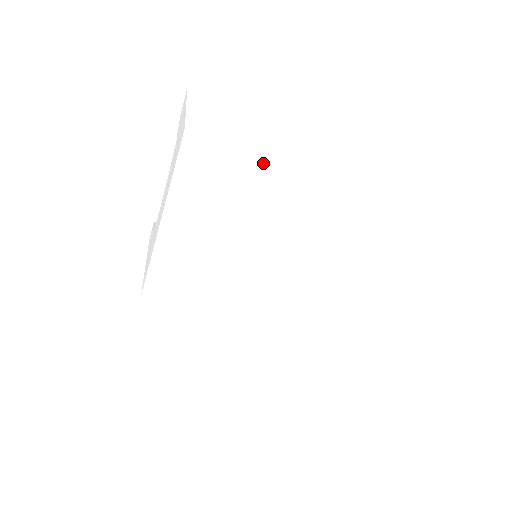
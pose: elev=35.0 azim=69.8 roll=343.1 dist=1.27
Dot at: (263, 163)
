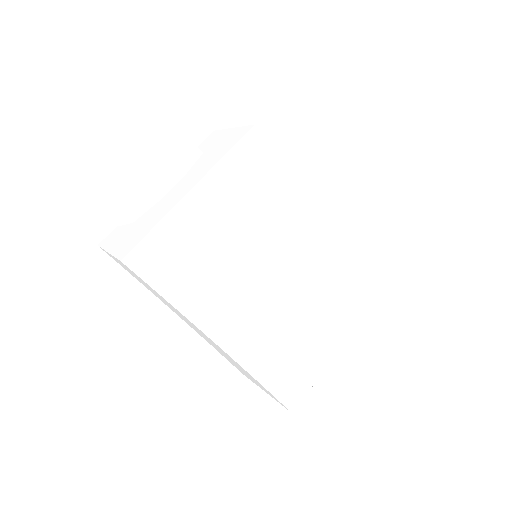
Dot at: occluded
